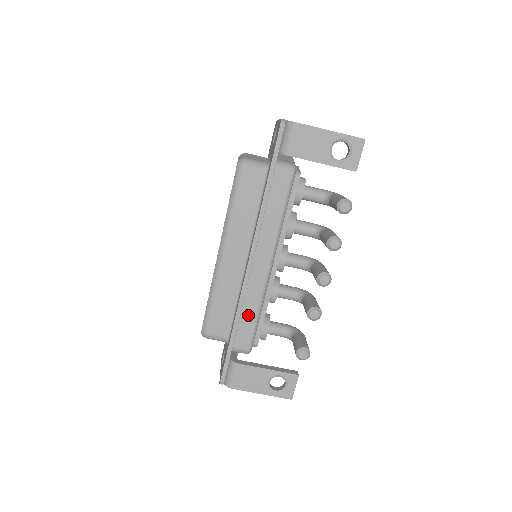
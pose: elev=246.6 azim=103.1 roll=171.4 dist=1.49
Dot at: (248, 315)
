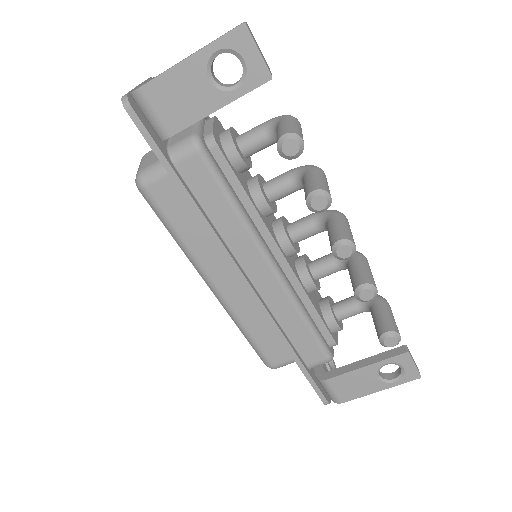
Dot at: (295, 329)
